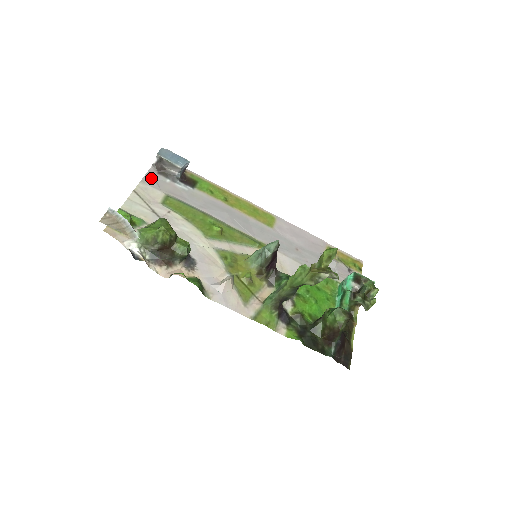
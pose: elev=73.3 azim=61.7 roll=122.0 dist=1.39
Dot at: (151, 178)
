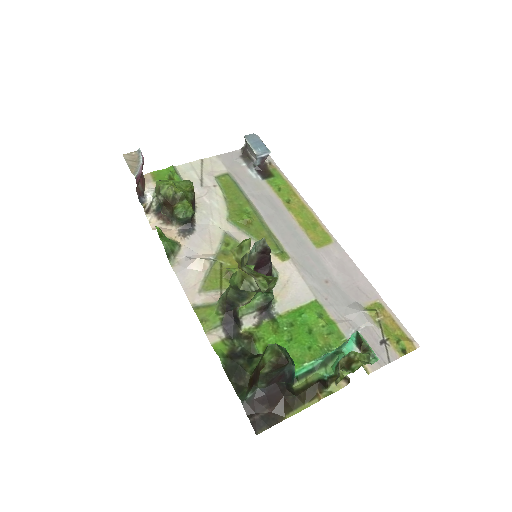
Dot at: (229, 157)
